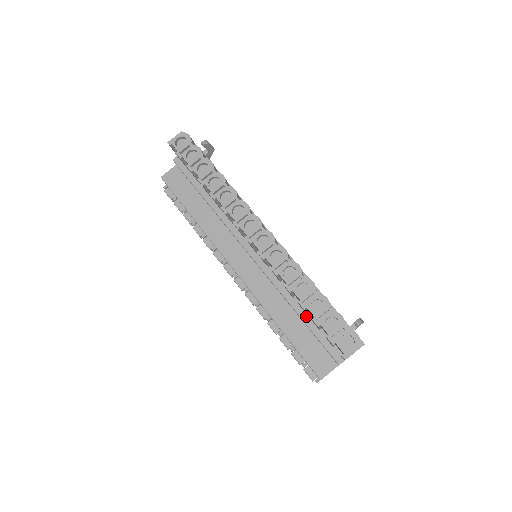
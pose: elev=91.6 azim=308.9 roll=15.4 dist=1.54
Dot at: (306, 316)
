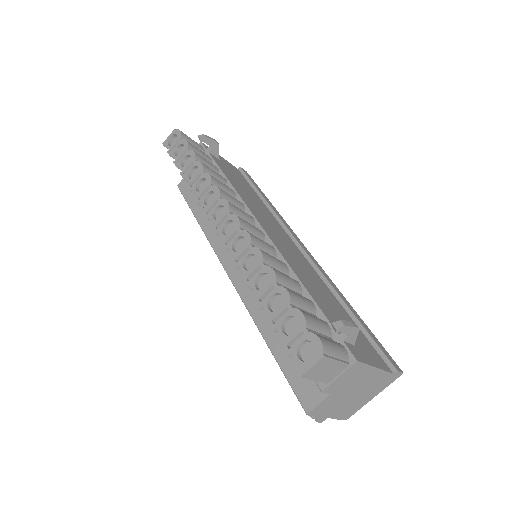
Dot at: occluded
